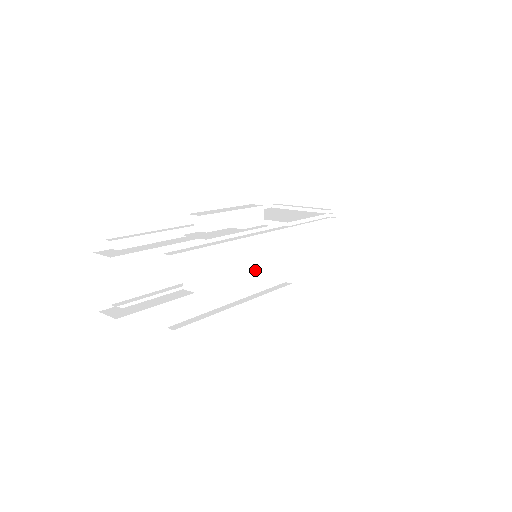
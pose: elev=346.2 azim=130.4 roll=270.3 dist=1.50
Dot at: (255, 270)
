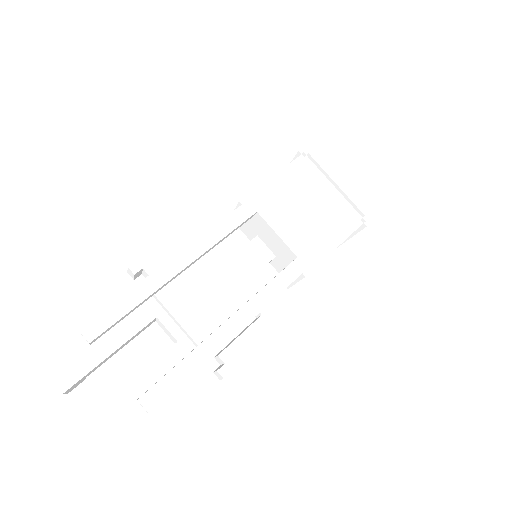
Dot at: (244, 273)
